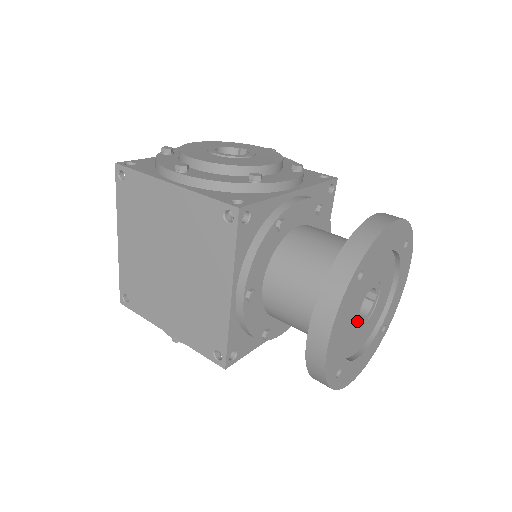
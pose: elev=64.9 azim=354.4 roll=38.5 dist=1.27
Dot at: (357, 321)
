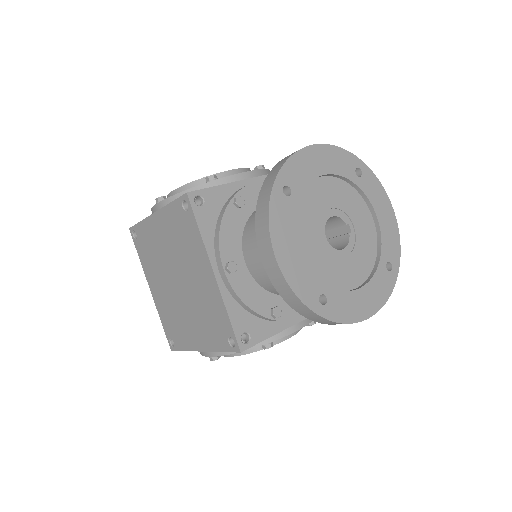
Dot at: (330, 250)
